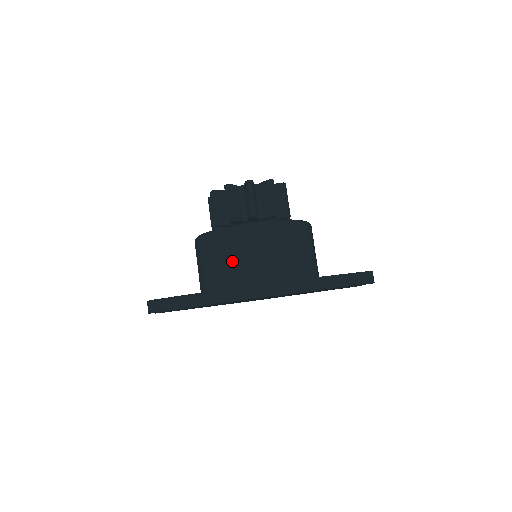
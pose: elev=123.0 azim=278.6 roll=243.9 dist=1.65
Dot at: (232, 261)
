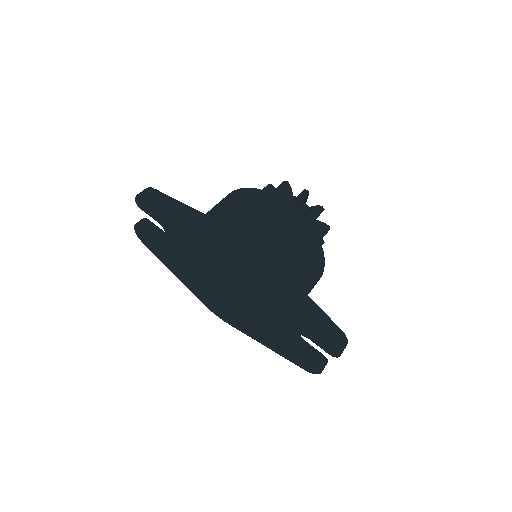
Dot at: (242, 208)
